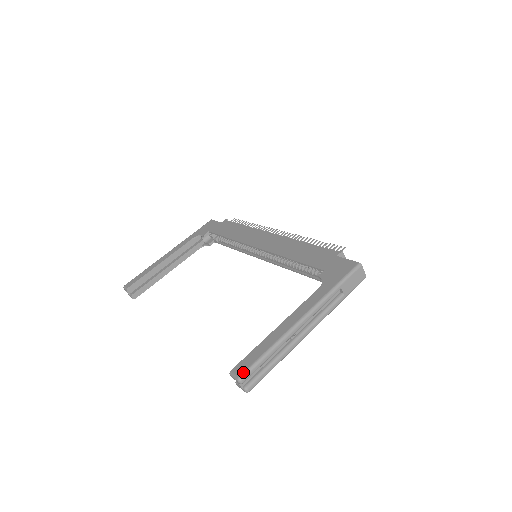
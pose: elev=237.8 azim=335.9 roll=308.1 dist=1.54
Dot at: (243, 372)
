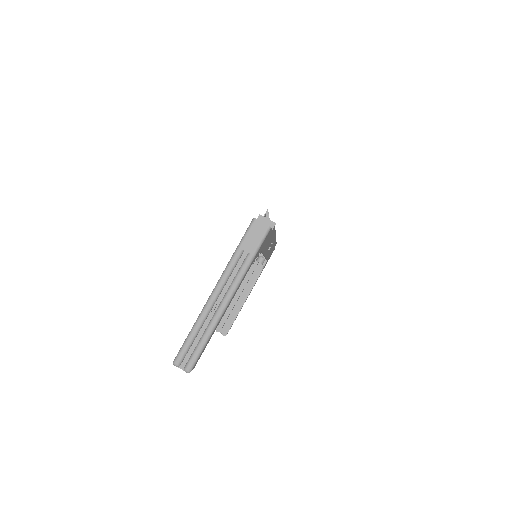
Dot at: (176, 356)
